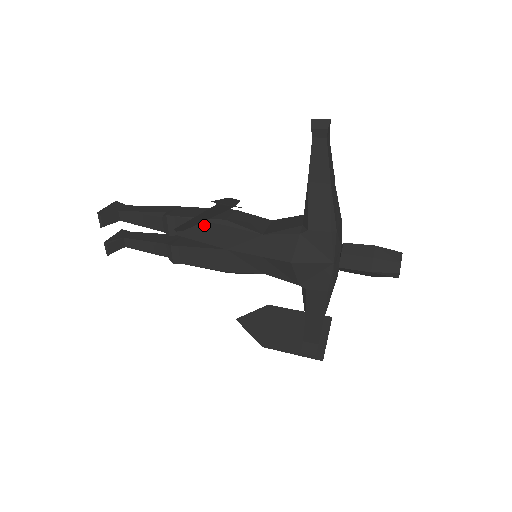
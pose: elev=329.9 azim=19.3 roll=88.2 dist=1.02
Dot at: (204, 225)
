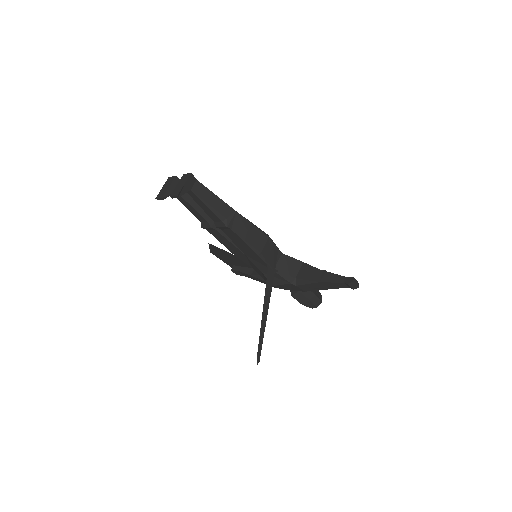
Dot at: (245, 245)
